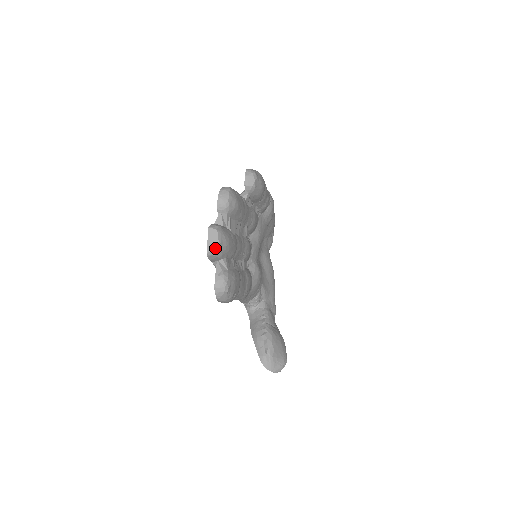
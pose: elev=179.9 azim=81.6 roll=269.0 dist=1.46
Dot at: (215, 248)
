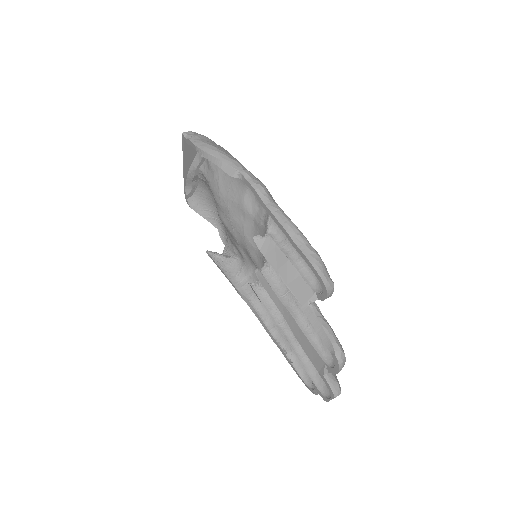
Dot at: occluded
